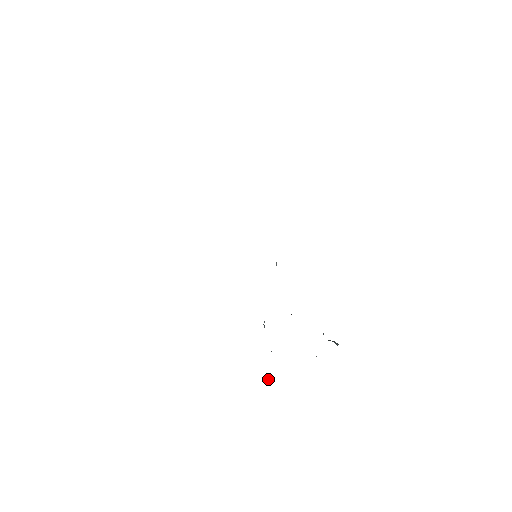
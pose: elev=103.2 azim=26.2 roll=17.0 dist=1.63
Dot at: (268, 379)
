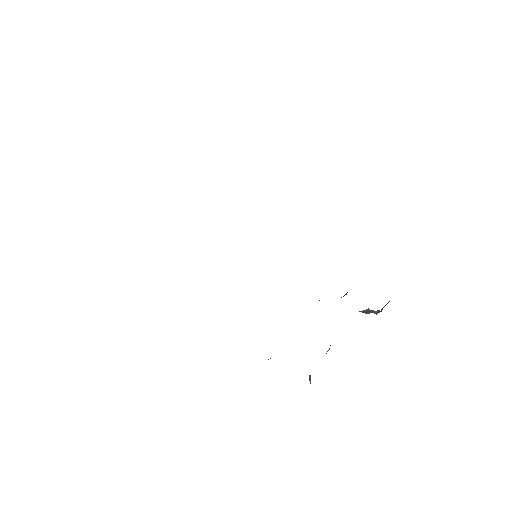
Dot at: (309, 376)
